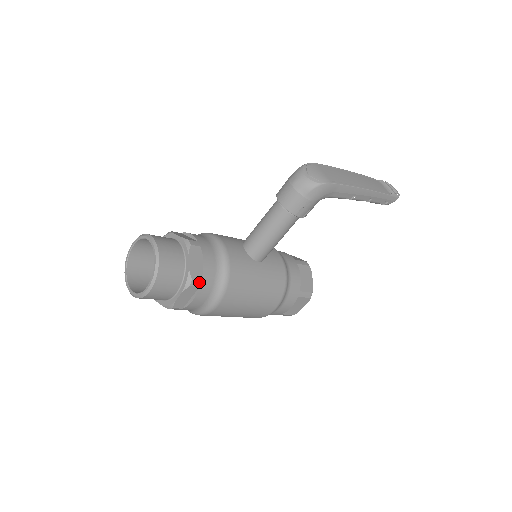
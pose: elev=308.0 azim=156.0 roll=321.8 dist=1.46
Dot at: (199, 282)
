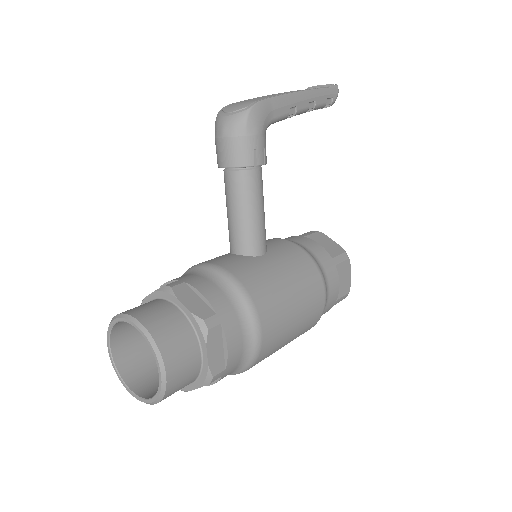
Dot at: (215, 318)
